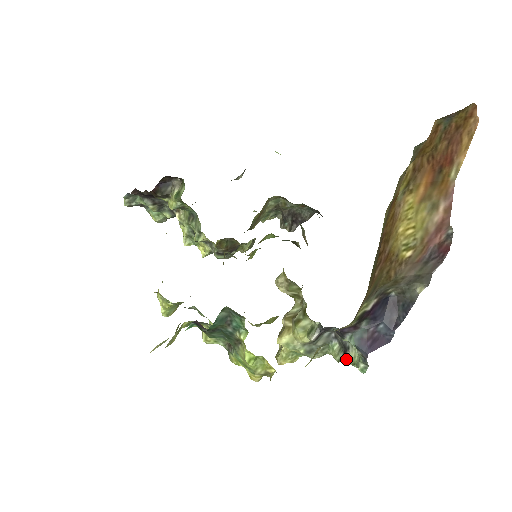
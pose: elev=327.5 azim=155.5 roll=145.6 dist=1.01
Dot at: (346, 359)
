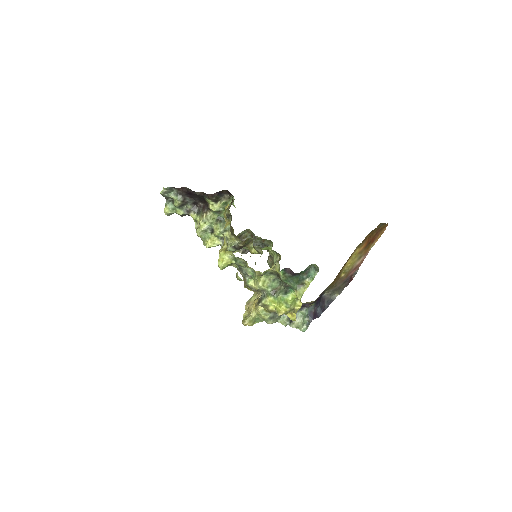
Dot at: (292, 325)
